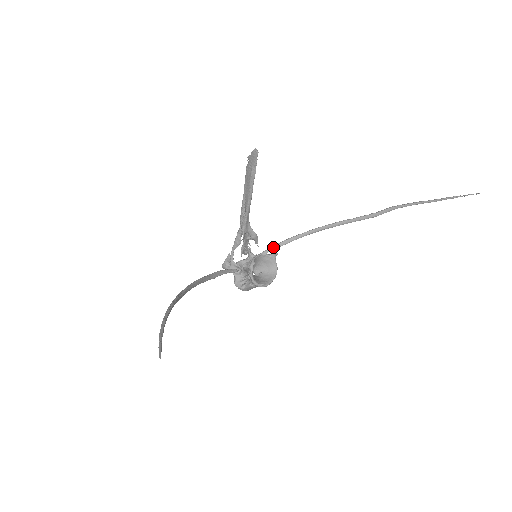
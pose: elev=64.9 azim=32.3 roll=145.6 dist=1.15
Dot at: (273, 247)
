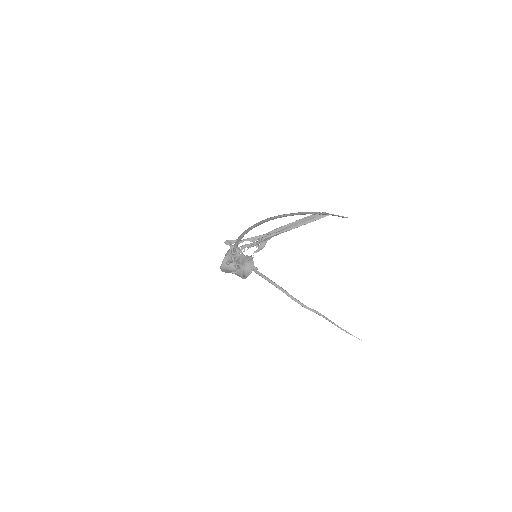
Dot at: occluded
